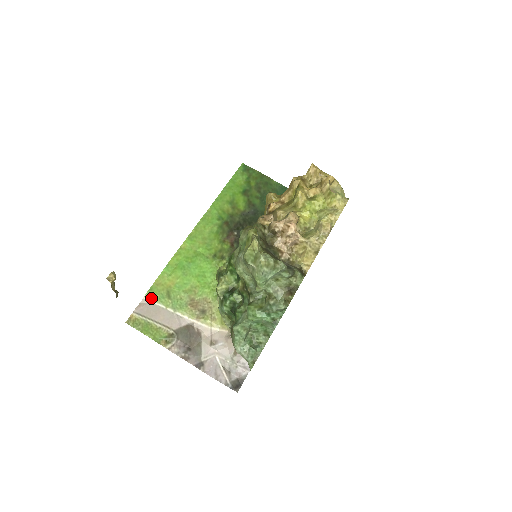
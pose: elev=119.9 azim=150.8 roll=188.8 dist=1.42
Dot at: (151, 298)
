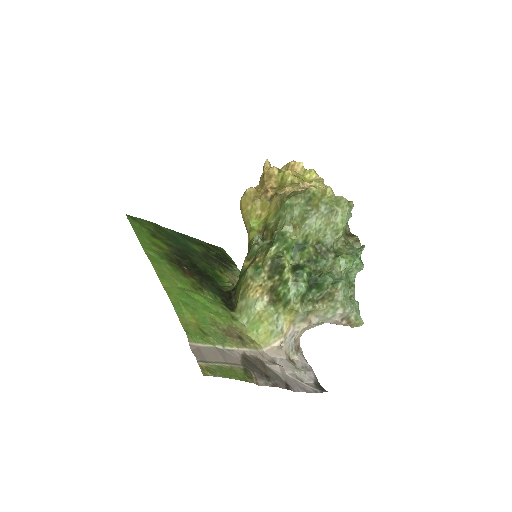
Dot at: (195, 341)
